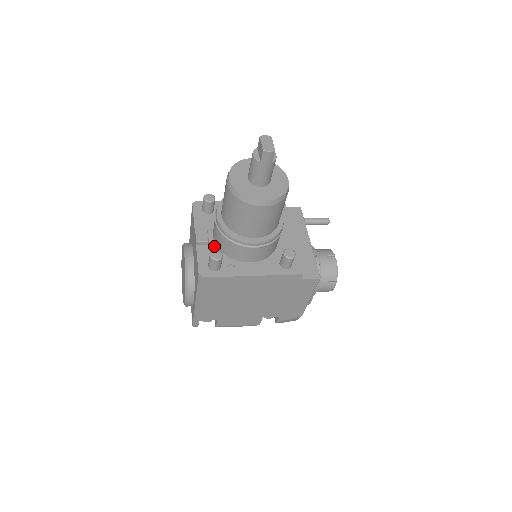
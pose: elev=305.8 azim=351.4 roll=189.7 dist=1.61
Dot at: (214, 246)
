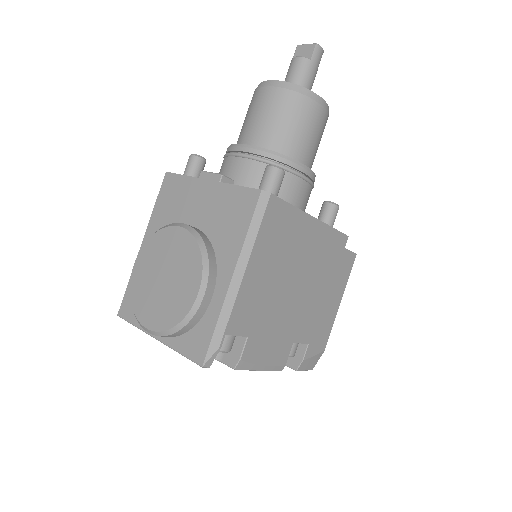
Dot at: occluded
